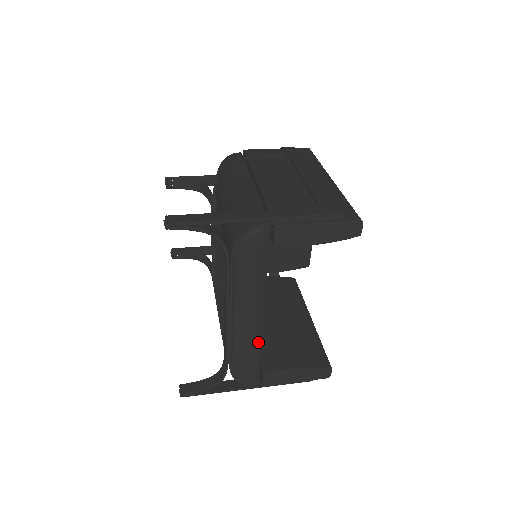
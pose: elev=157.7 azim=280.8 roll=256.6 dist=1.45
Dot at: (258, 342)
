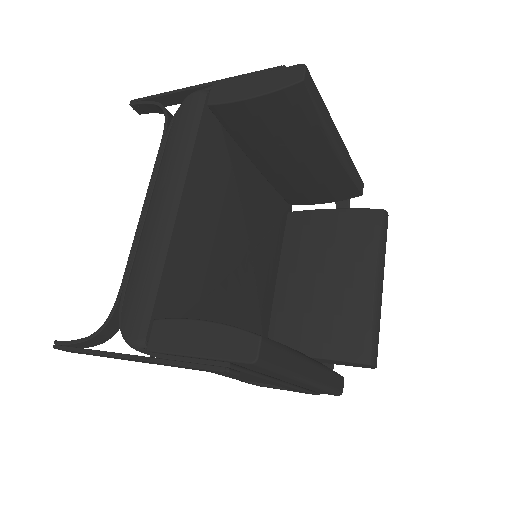
Dot at: (163, 248)
